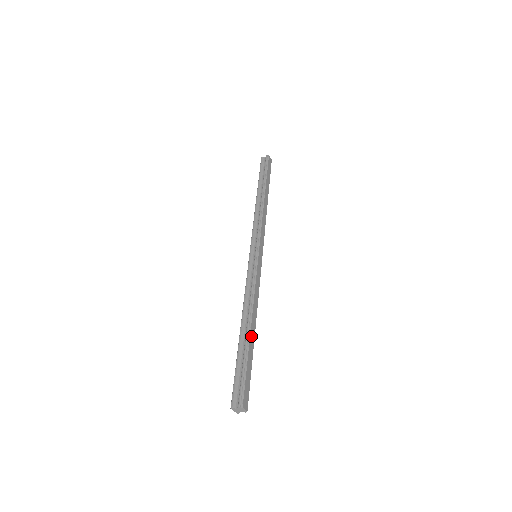
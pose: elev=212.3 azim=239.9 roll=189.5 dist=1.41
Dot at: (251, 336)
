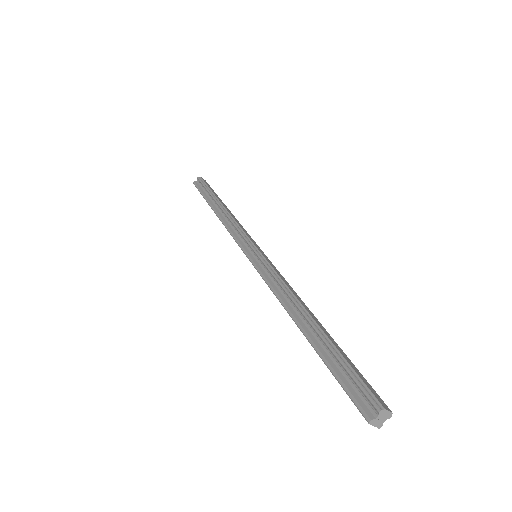
Dot at: (320, 327)
